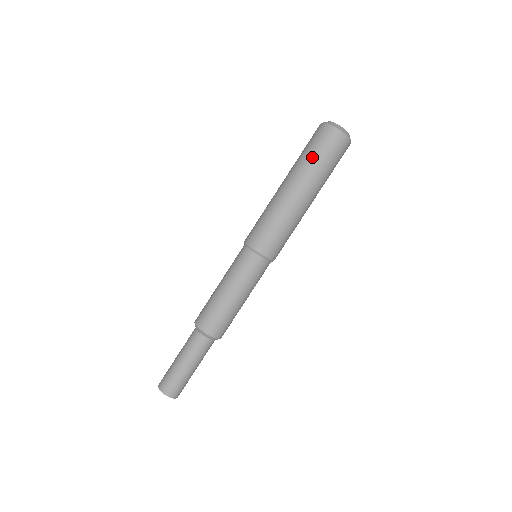
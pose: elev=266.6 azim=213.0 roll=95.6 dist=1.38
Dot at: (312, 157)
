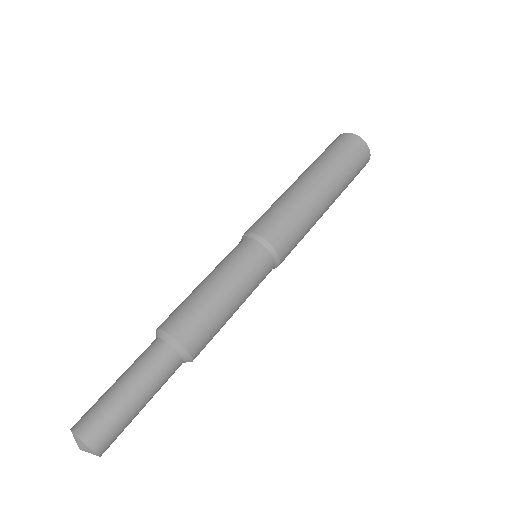
Dot at: occluded
